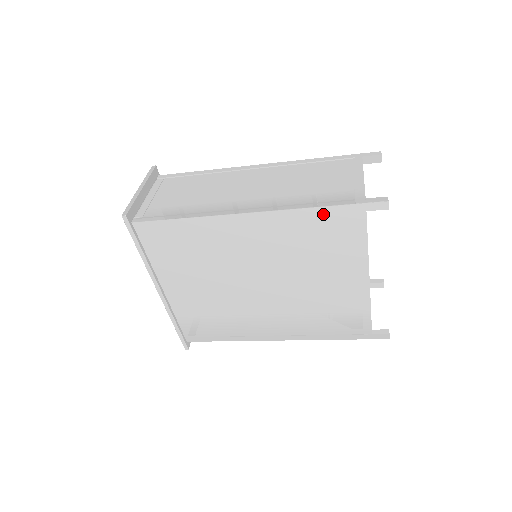
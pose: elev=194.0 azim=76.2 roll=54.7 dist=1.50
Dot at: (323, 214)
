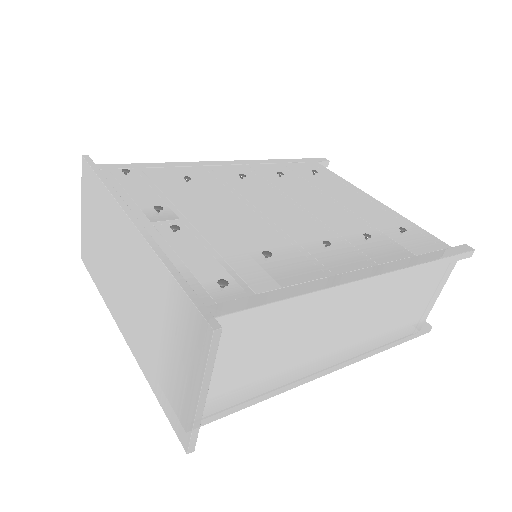
Dot at: occluded
